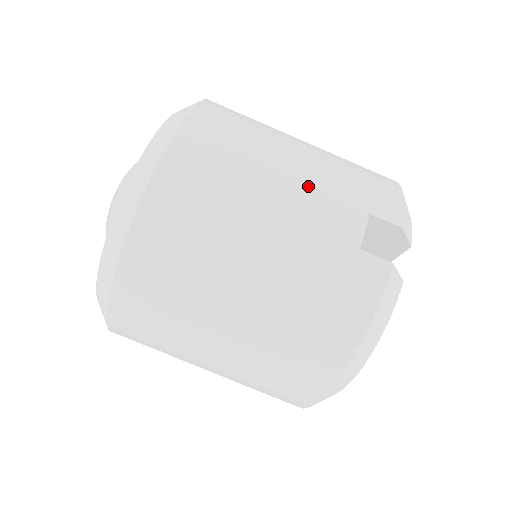
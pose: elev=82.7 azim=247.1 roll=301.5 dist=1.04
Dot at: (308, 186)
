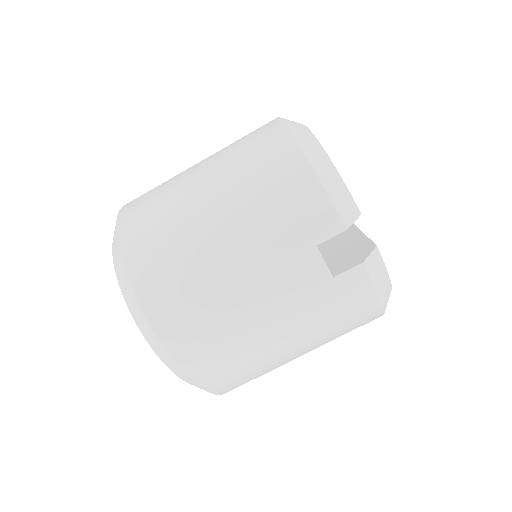
Dot at: (261, 273)
